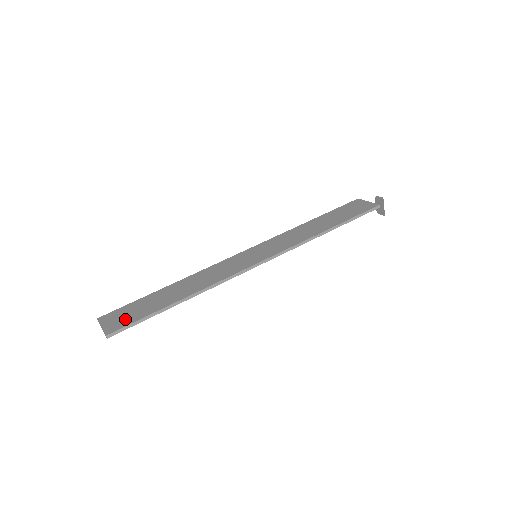
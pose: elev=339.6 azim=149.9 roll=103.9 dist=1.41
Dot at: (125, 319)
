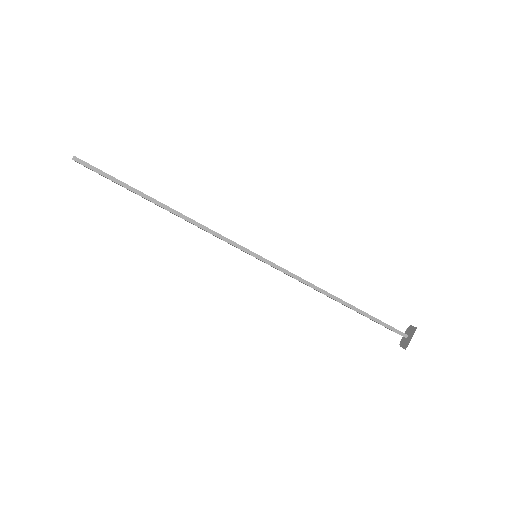
Dot at: occluded
